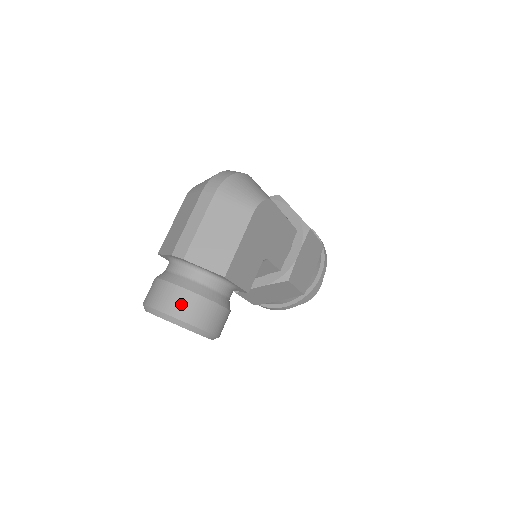
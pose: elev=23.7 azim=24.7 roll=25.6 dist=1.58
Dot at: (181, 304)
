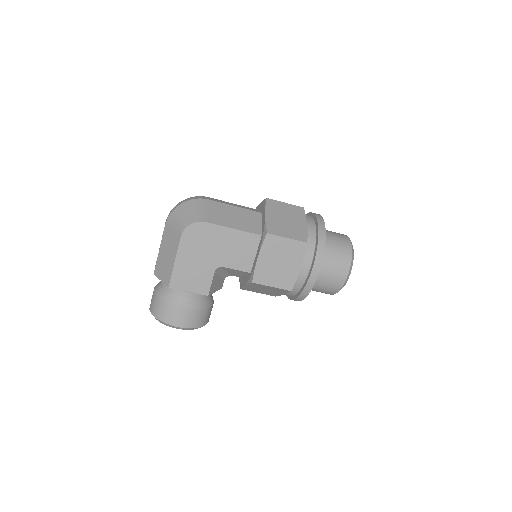
Dot at: (154, 305)
